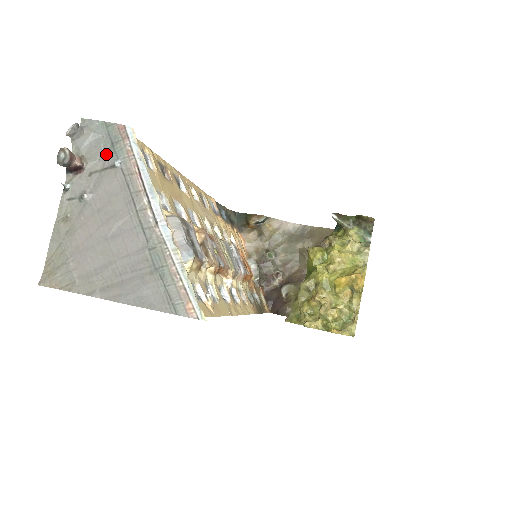
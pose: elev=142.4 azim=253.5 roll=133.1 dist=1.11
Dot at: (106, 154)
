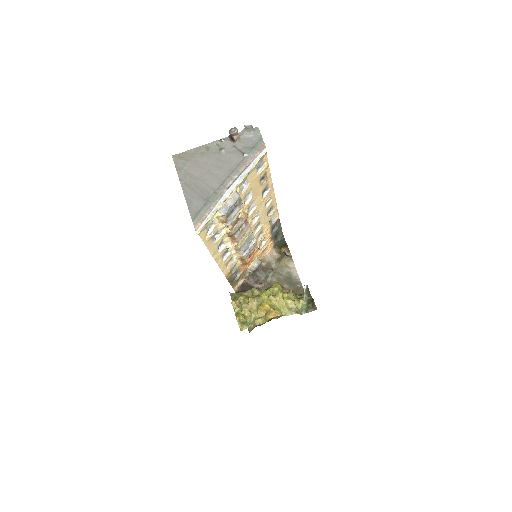
Dot at: (247, 147)
